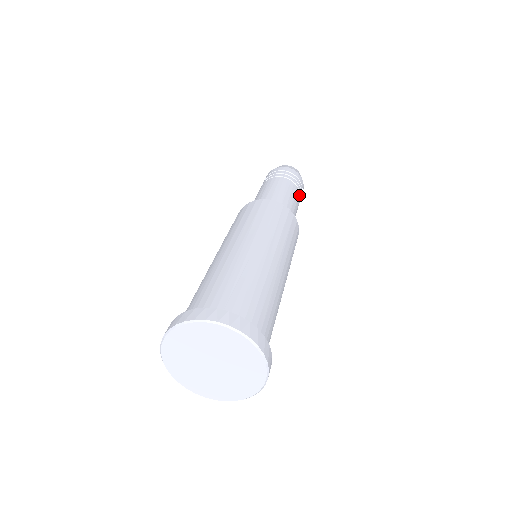
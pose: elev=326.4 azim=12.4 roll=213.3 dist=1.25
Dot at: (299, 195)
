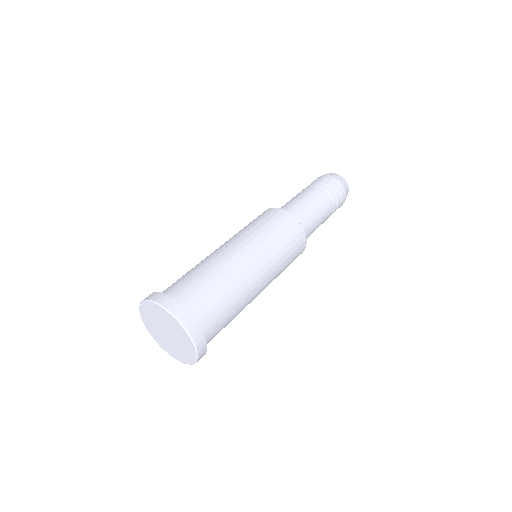
Dot at: (329, 200)
